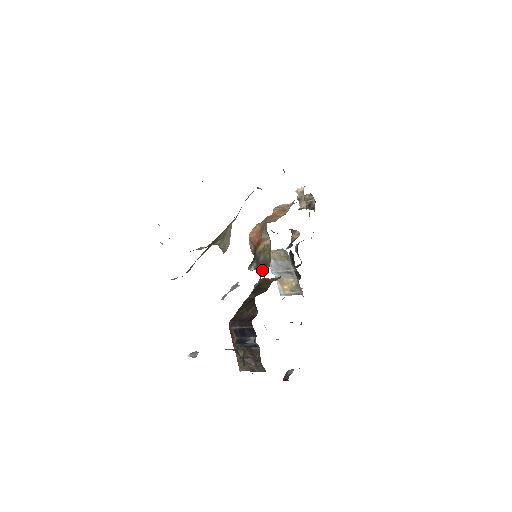
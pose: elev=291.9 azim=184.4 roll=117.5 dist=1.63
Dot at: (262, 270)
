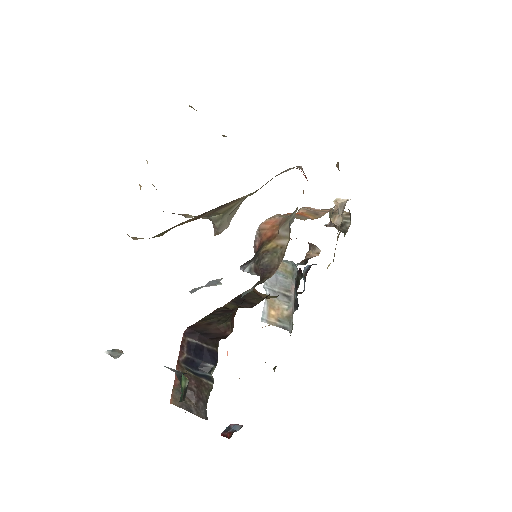
Dot at: (260, 276)
